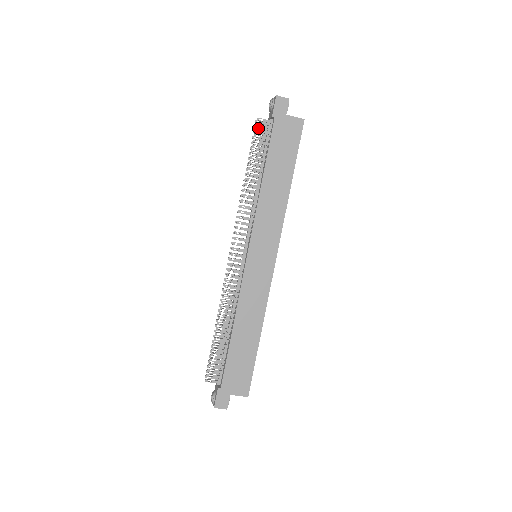
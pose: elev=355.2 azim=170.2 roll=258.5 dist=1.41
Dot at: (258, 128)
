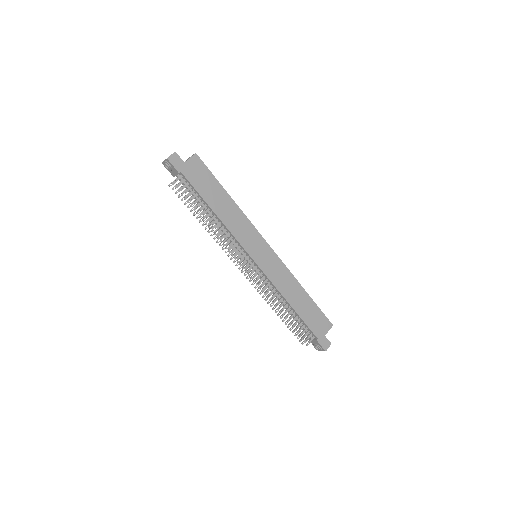
Dot at: occluded
